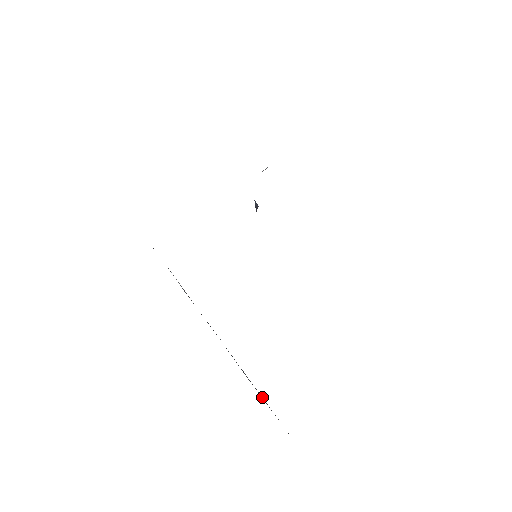
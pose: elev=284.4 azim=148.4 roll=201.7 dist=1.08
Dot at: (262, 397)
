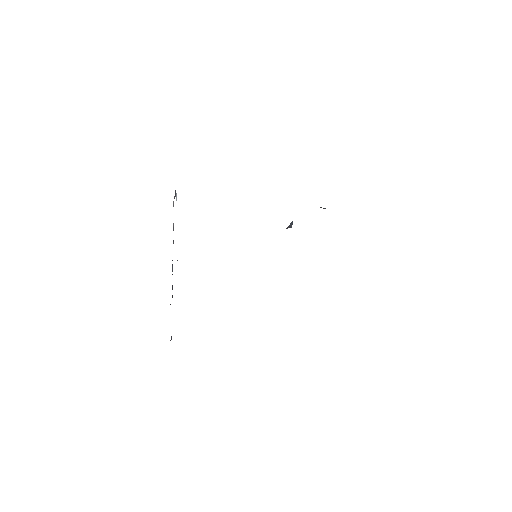
Dot at: occluded
